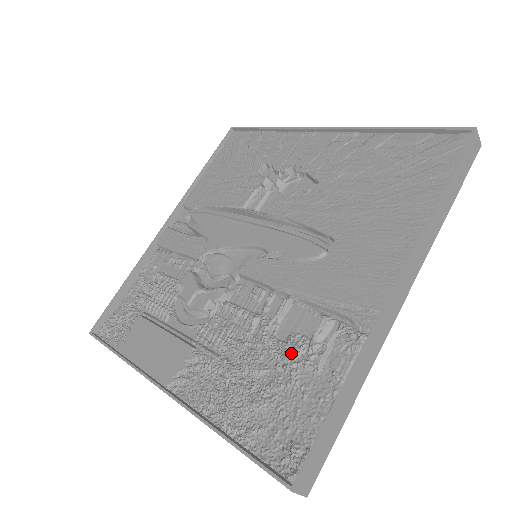
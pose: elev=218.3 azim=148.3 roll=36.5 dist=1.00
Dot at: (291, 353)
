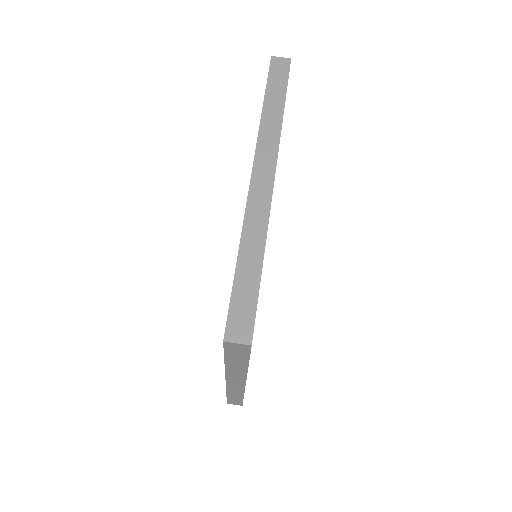
Dot at: occluded
